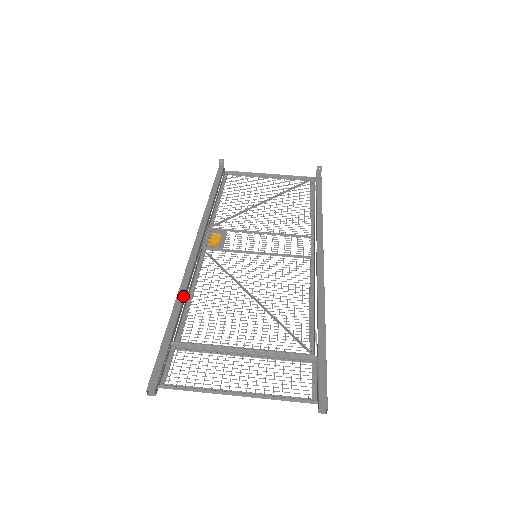
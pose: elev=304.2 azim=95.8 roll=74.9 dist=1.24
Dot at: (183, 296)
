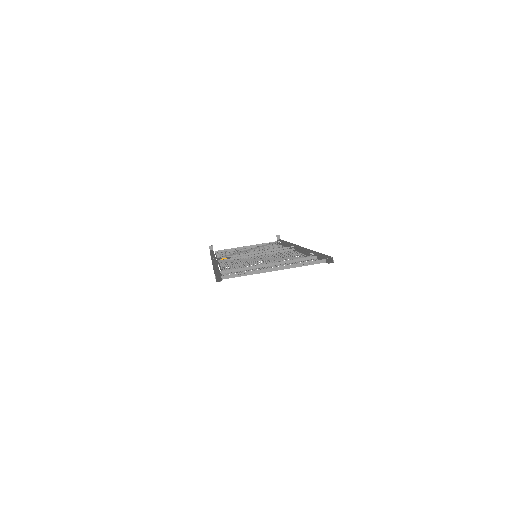
Dot at: (217, 265)
